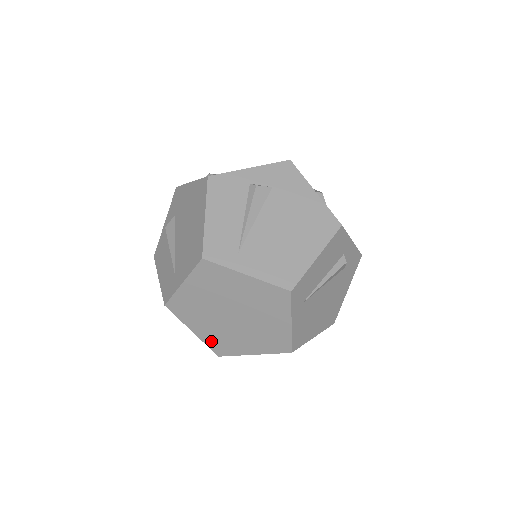
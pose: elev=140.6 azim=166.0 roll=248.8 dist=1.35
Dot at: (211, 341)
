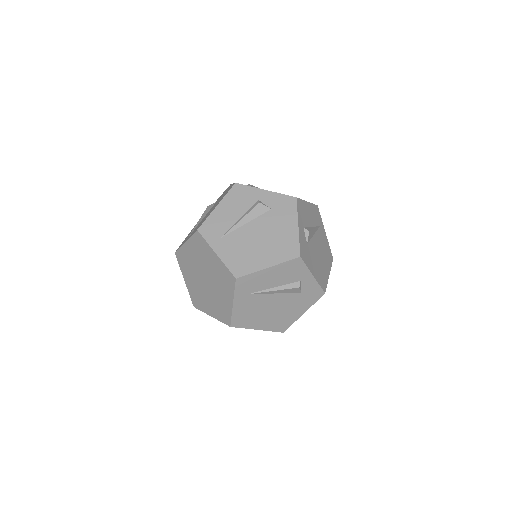
Dot at: (192, 293)
